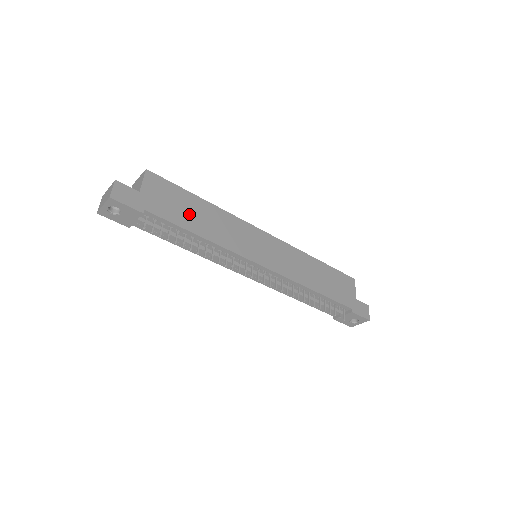
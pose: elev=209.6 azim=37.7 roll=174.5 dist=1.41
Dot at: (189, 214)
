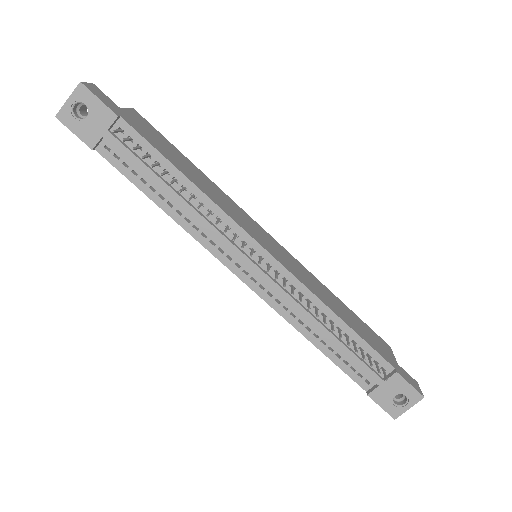
Dot at: (176, 159)
